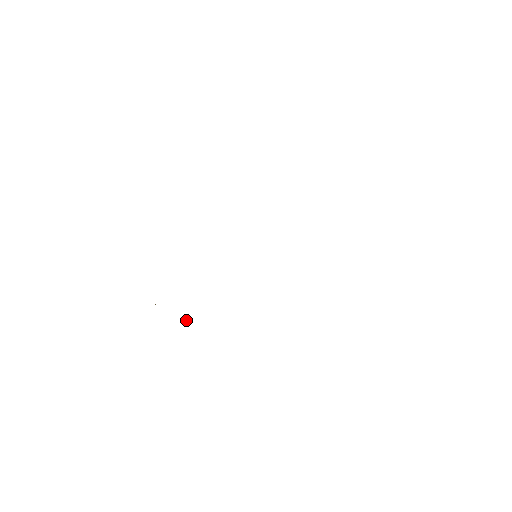
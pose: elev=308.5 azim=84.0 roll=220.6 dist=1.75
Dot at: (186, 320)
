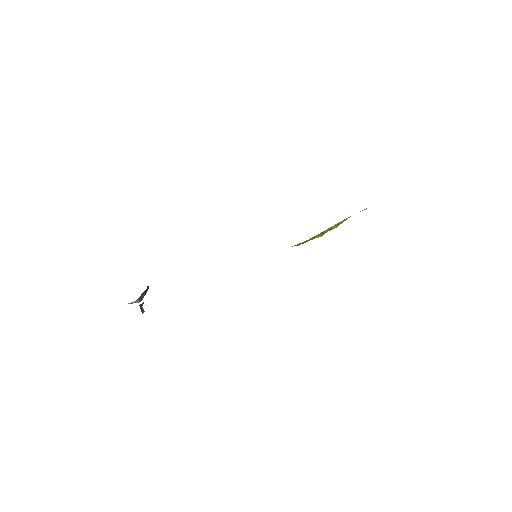
Dot at: occluded
